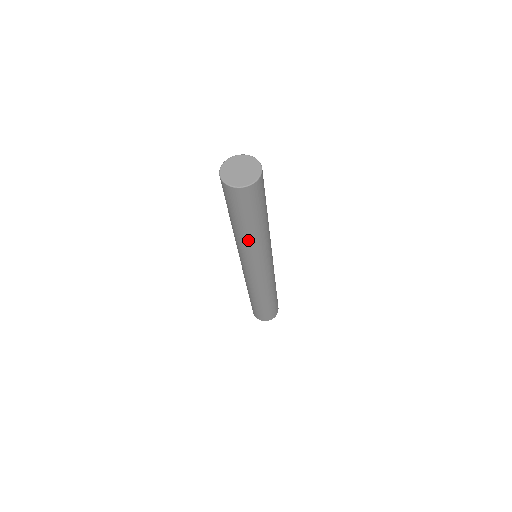
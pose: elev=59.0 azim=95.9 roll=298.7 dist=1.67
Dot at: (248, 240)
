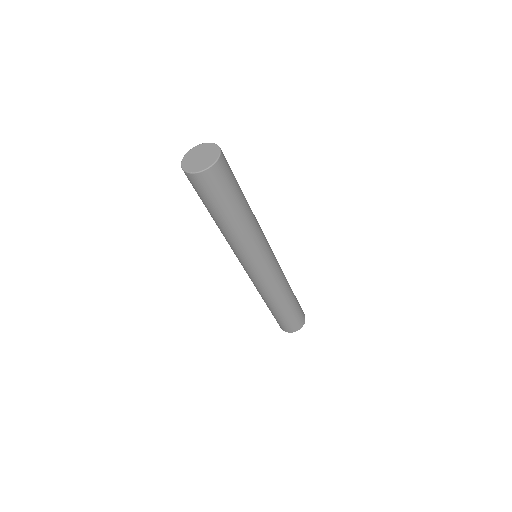
Dot at: (244, 229)
